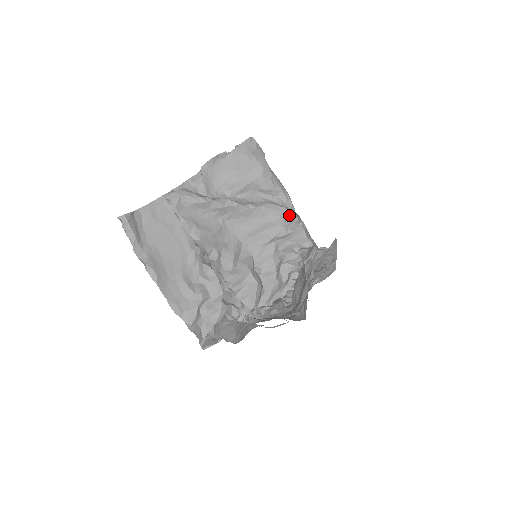
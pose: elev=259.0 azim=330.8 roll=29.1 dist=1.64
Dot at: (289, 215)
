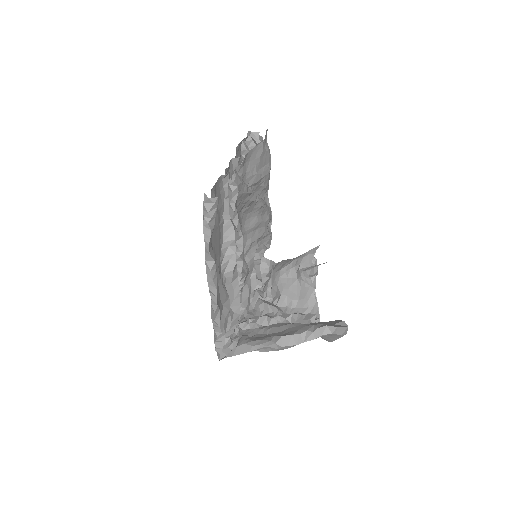
Dot at: (271, 216)
